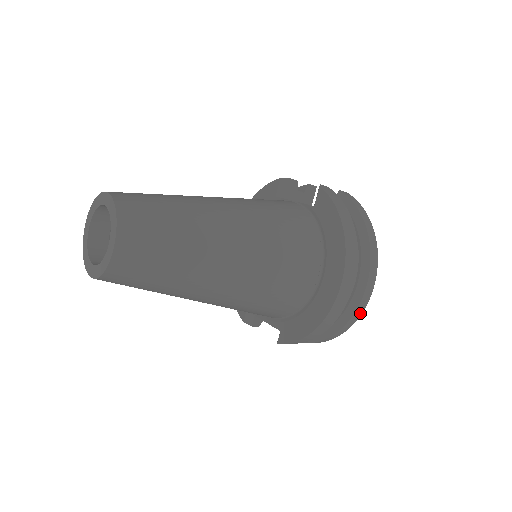
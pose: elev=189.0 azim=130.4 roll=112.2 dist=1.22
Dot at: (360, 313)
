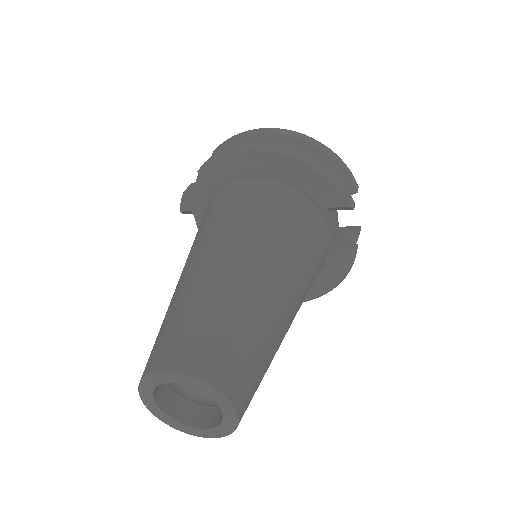
Dot at: occluded
